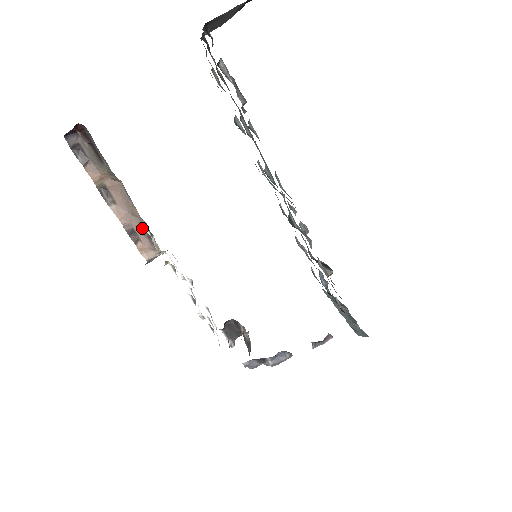
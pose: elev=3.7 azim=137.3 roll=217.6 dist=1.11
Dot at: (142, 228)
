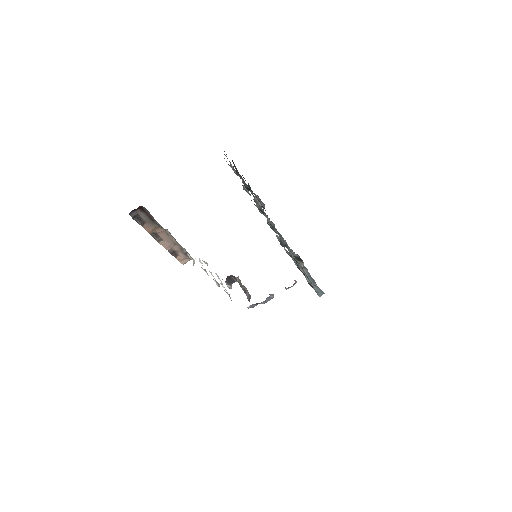
Dot at: (181, 250)
